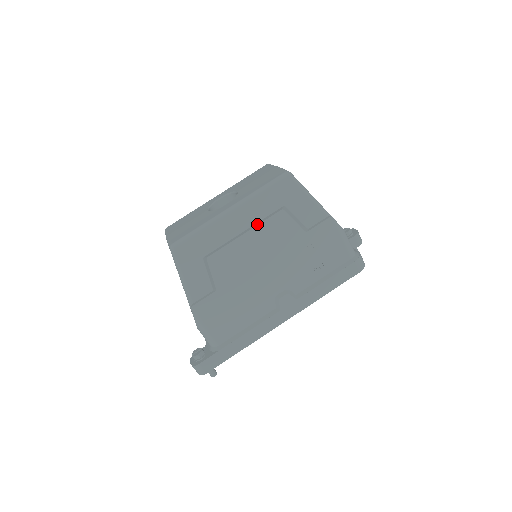
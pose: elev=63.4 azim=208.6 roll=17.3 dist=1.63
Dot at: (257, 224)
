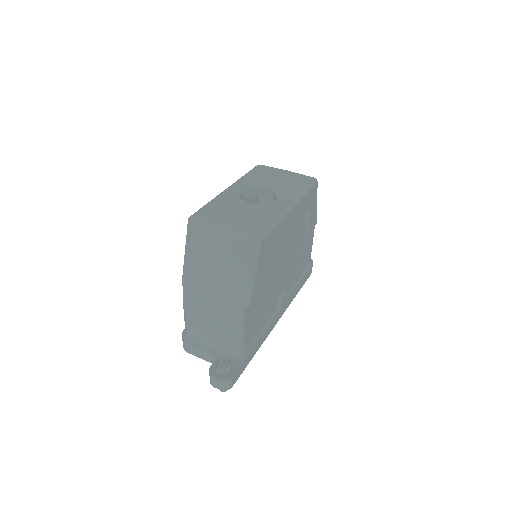
Dot at: occluded
